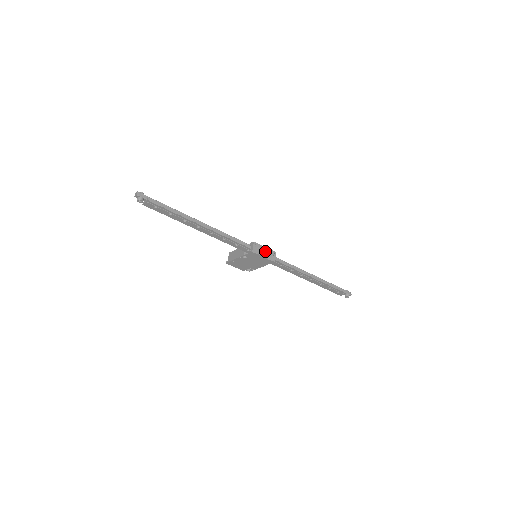
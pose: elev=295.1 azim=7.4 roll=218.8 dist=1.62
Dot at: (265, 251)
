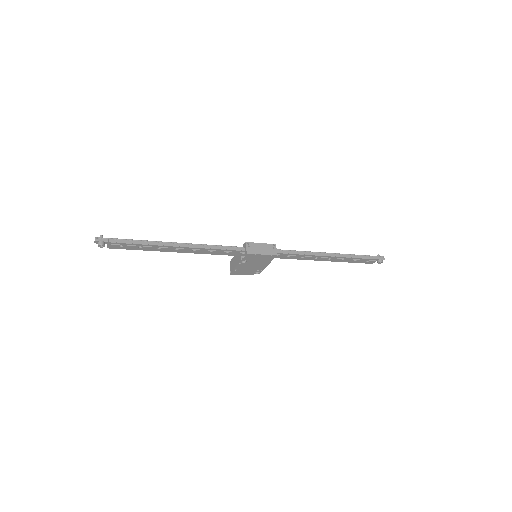
Dot at: (262, 248)
